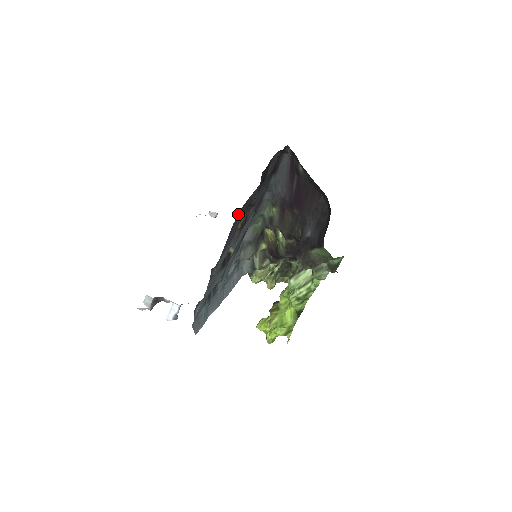
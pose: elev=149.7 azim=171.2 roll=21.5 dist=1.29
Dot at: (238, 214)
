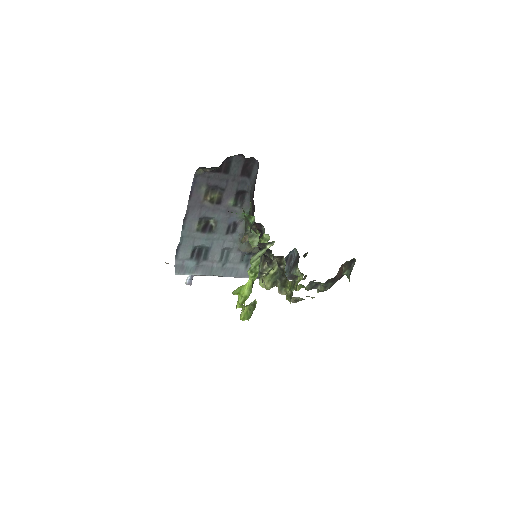
Dot at: (195, 179)
